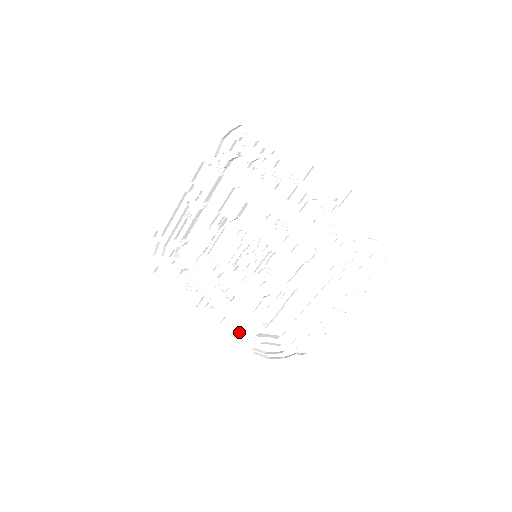
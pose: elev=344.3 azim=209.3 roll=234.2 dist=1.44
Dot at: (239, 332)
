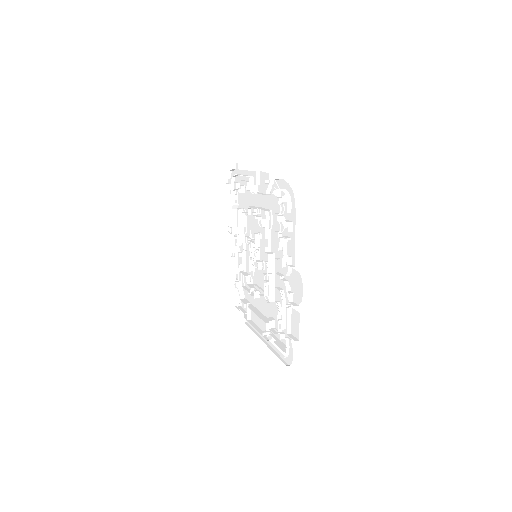
Dot at: (234, 268)
